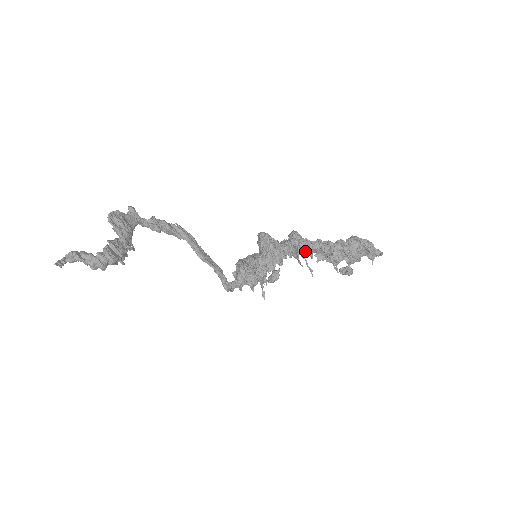
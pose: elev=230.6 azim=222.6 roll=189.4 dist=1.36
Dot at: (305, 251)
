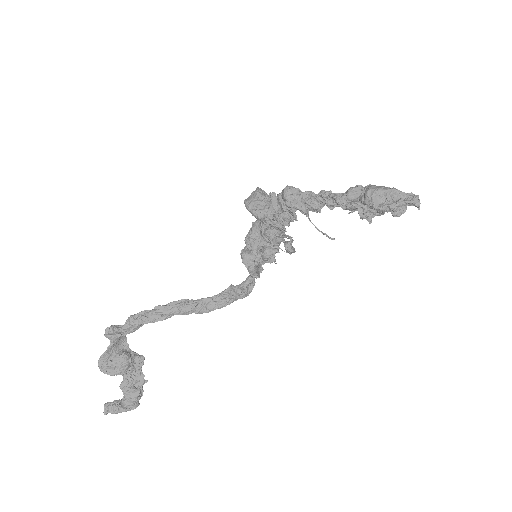
Dot at: occluded
